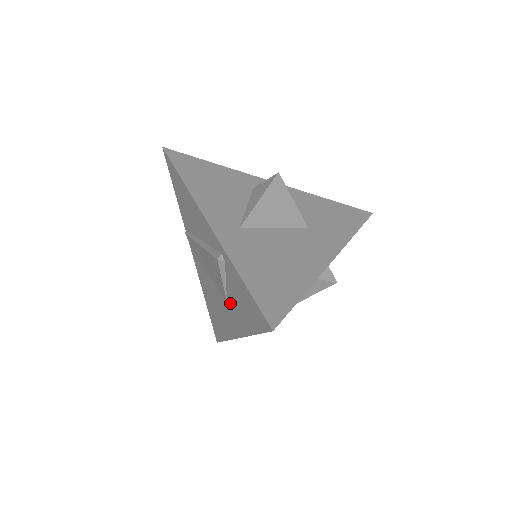
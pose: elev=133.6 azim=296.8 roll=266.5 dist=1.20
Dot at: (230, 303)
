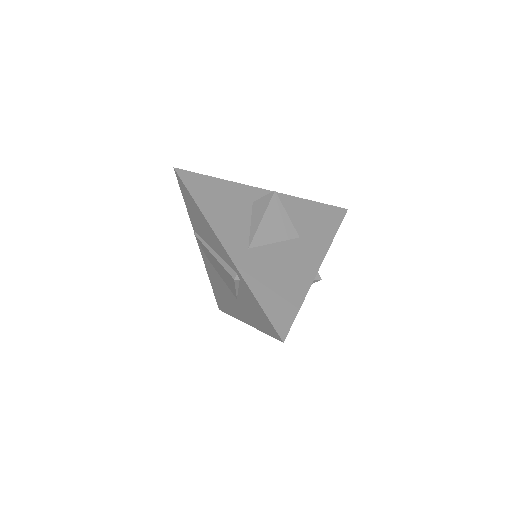
Dot at: (240, 302)
